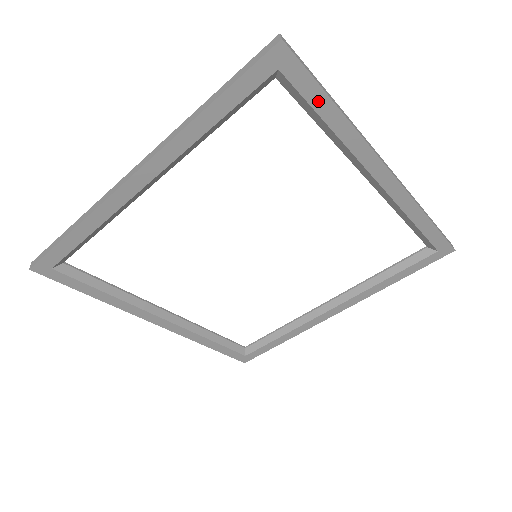
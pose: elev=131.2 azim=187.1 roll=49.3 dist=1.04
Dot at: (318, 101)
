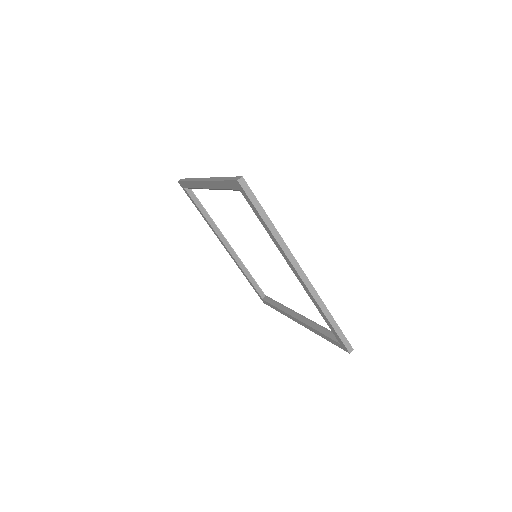
Dot at: (258, 215)
